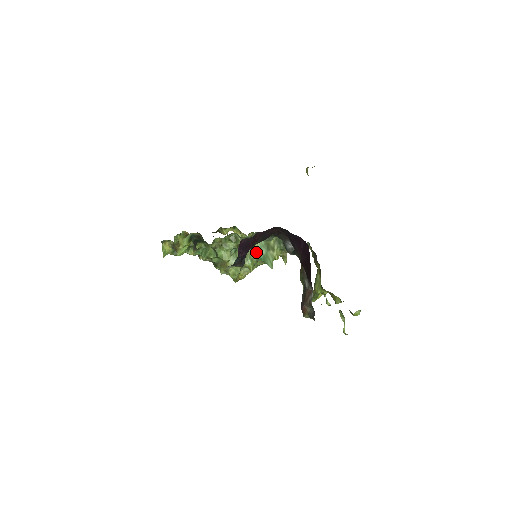
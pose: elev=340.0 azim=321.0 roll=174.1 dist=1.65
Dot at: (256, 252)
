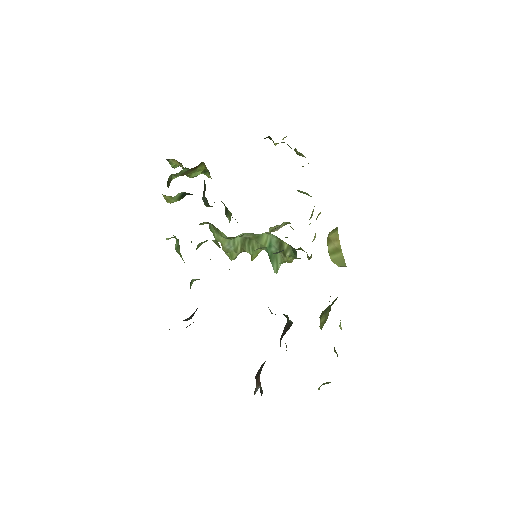
Dot at: (263, 245)
